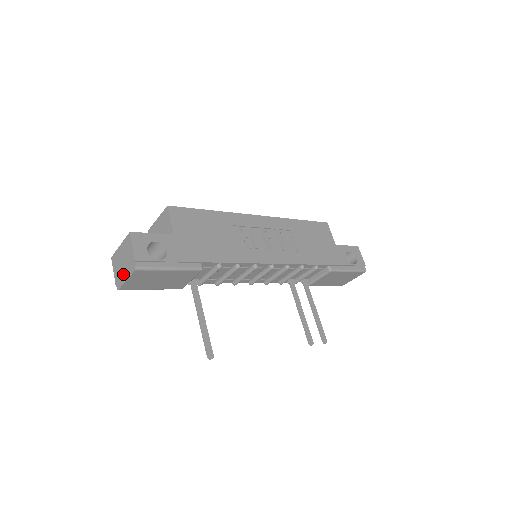
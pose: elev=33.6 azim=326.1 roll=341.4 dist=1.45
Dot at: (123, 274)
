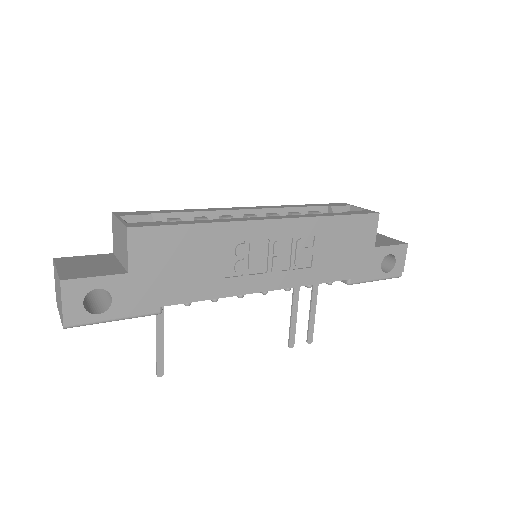
Dot at: (58, 304)
